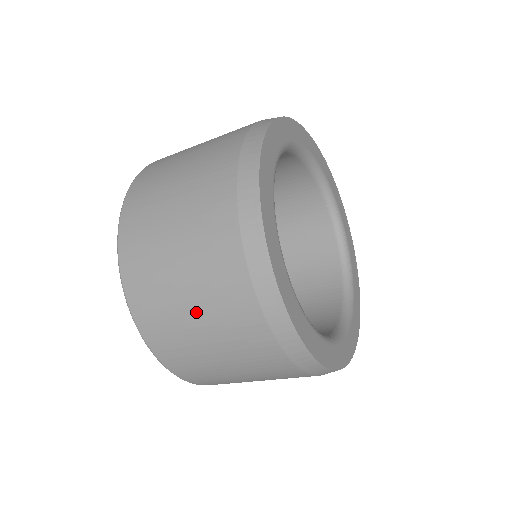
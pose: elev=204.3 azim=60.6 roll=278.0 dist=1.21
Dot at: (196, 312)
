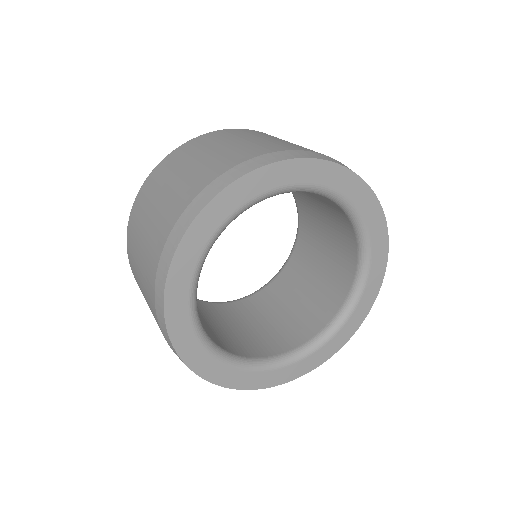
Dot at: occluded
